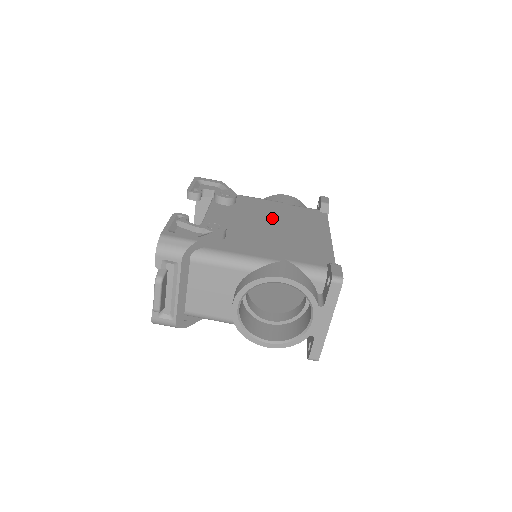
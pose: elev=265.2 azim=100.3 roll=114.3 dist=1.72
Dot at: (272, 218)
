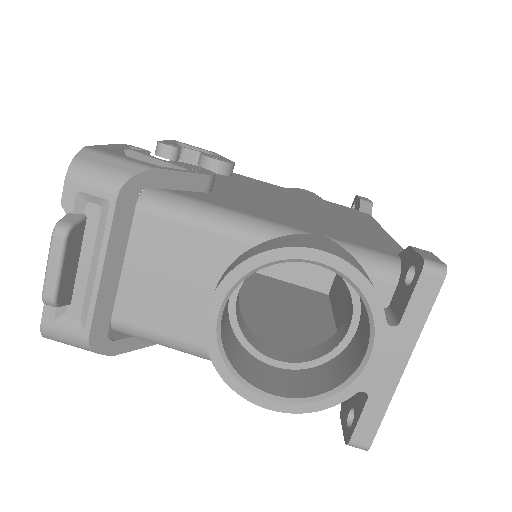
Dot at: (289, 198)
